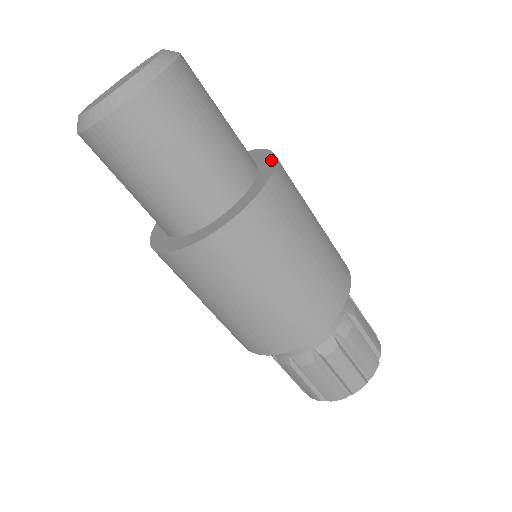
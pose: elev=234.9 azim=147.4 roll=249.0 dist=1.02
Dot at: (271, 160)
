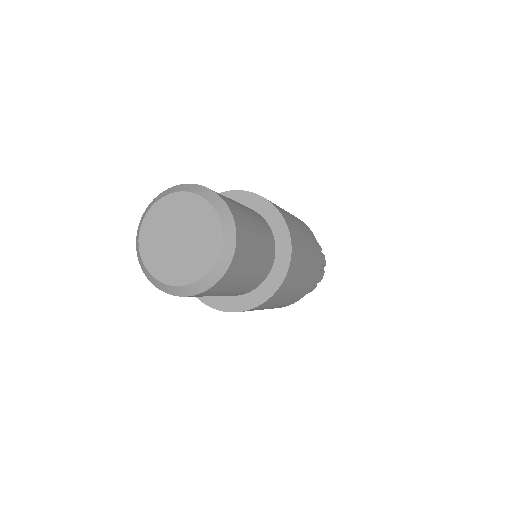
Dot at: (269, 206)
